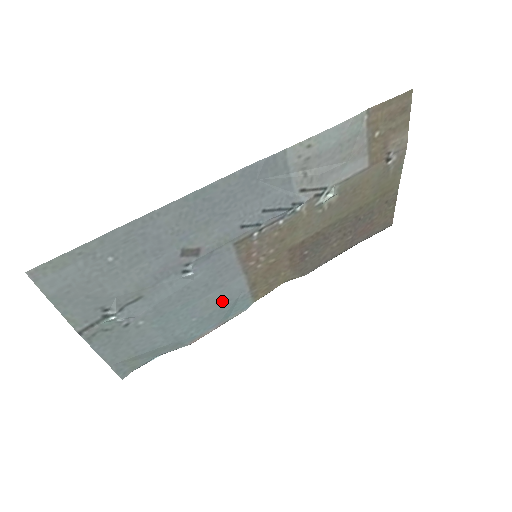
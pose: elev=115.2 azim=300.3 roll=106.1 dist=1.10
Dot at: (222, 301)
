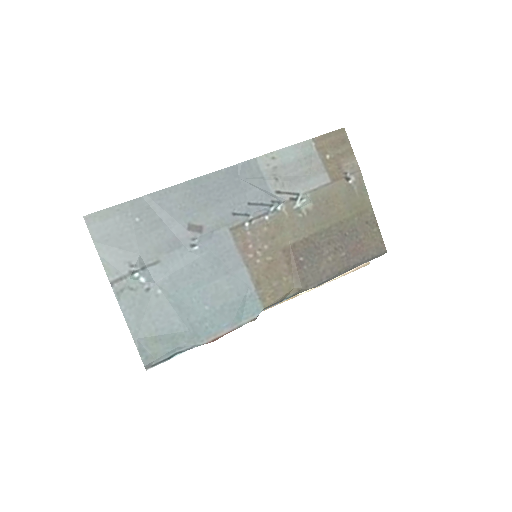
Dot at: (230, 294)
